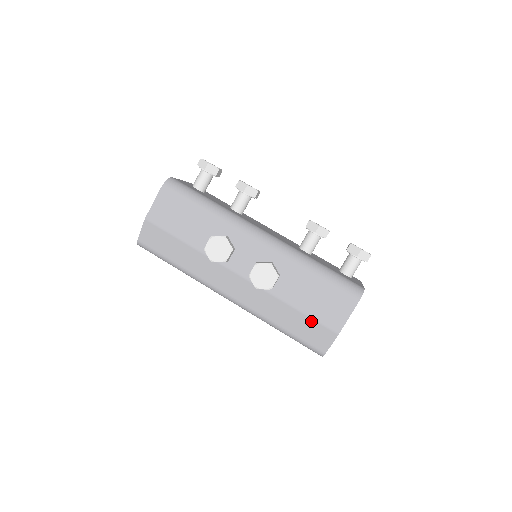
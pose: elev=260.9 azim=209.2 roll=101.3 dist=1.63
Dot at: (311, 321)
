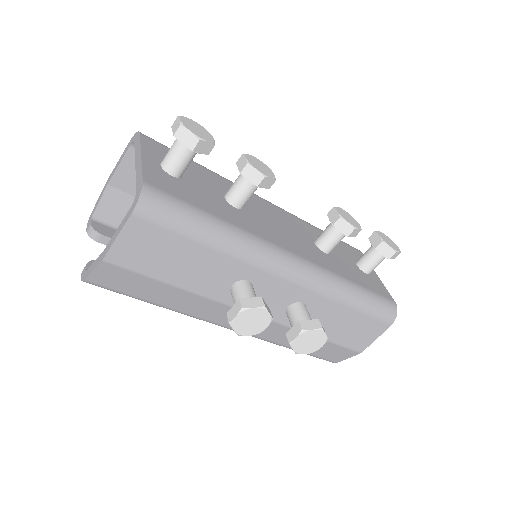
Dot at: (335, 346)
